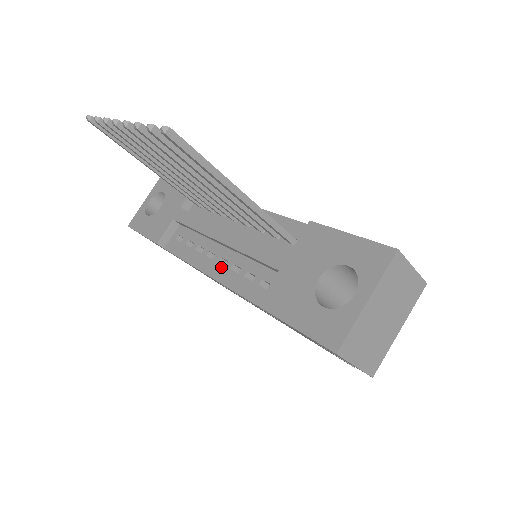
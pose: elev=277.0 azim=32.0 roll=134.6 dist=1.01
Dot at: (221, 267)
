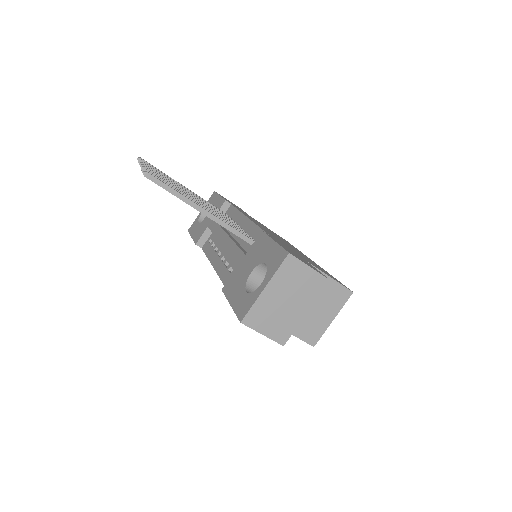
Dot at: (221, 263)
